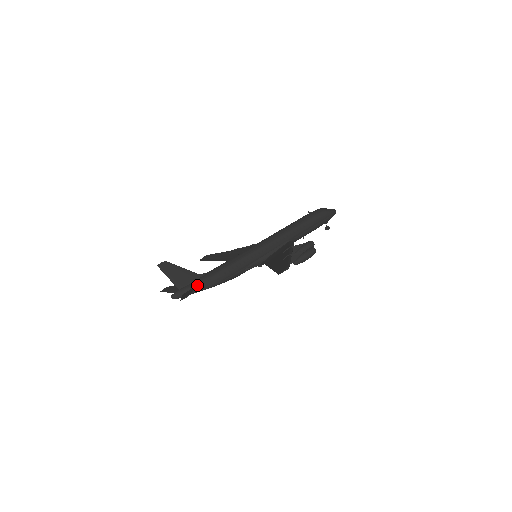
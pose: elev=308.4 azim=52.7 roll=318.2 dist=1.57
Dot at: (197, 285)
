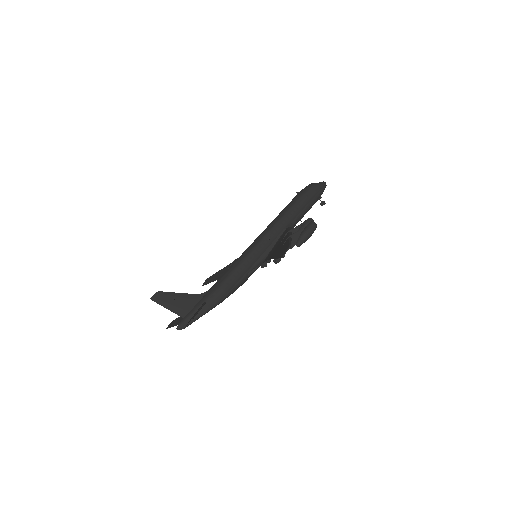
Dot at: (201, 306)
